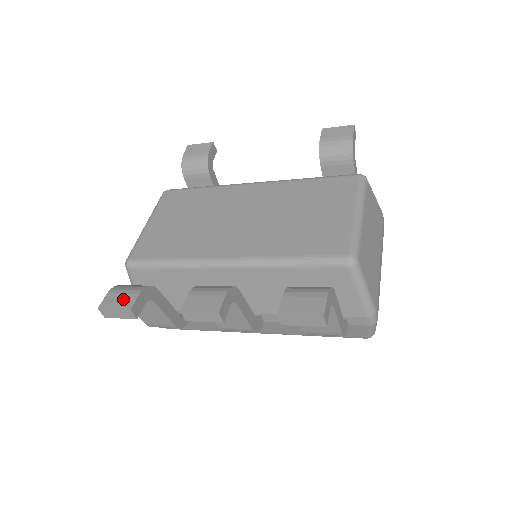
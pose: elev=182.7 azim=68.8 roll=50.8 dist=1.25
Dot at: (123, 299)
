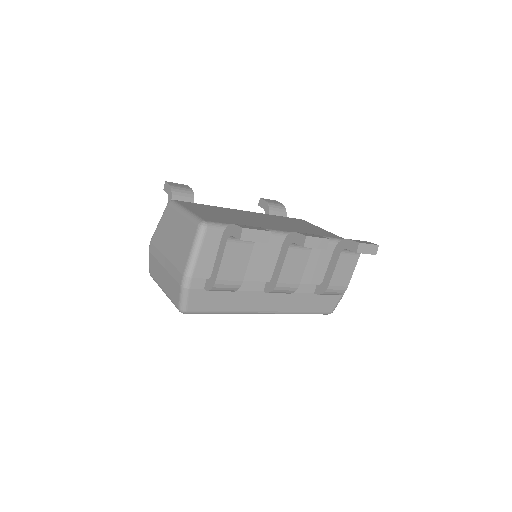
Dot at: (255, 227)
